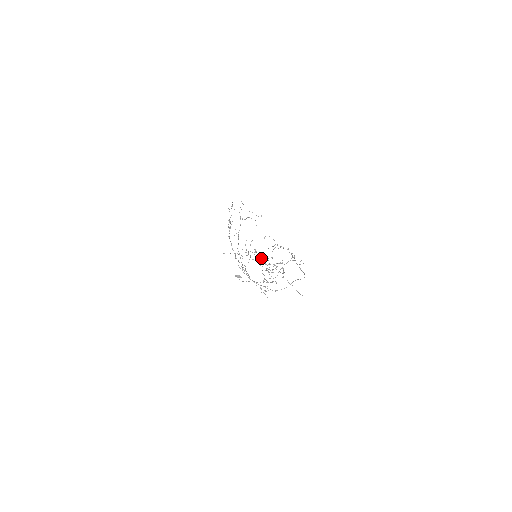
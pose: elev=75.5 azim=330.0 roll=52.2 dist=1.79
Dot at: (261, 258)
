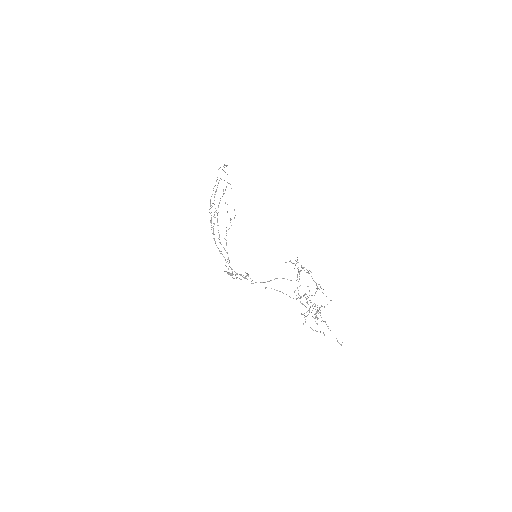
Dot at: occluded
